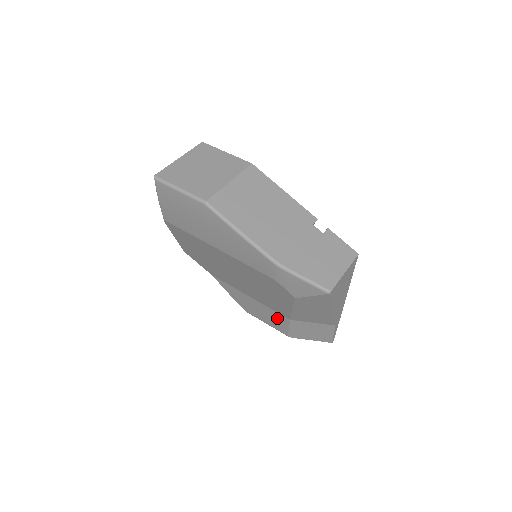
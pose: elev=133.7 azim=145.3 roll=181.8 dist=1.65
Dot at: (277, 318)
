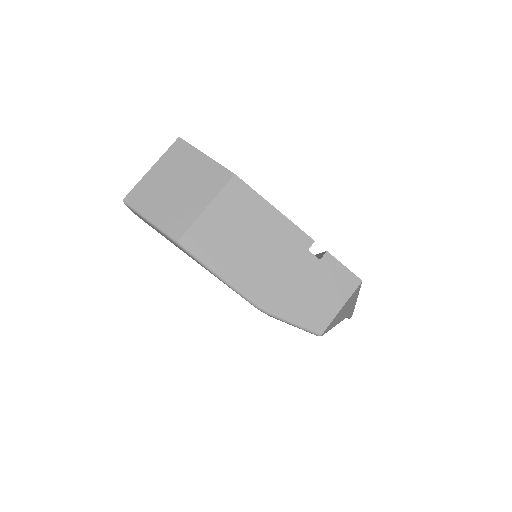
Dot at: occluded
